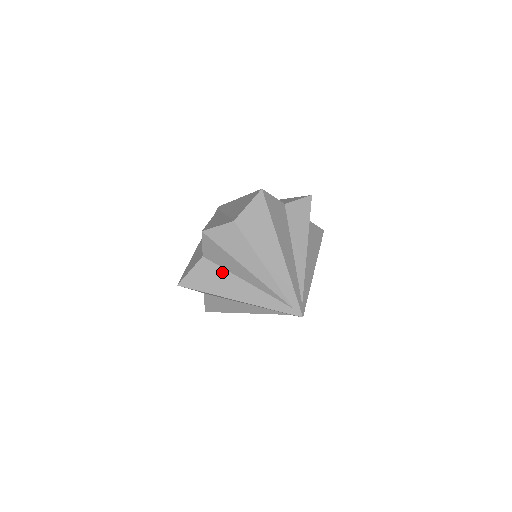
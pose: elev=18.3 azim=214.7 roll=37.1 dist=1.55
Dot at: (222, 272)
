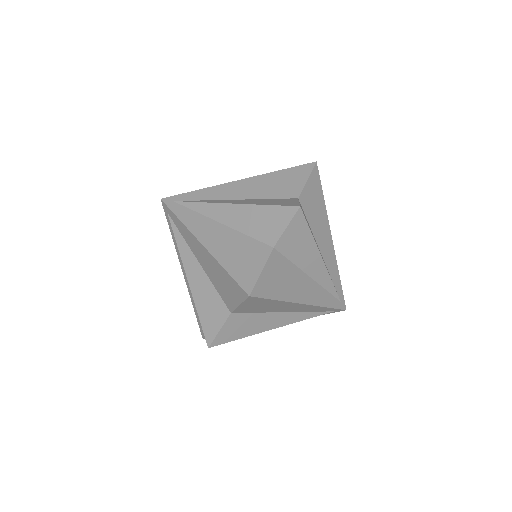
Dot at: (291, 268)
